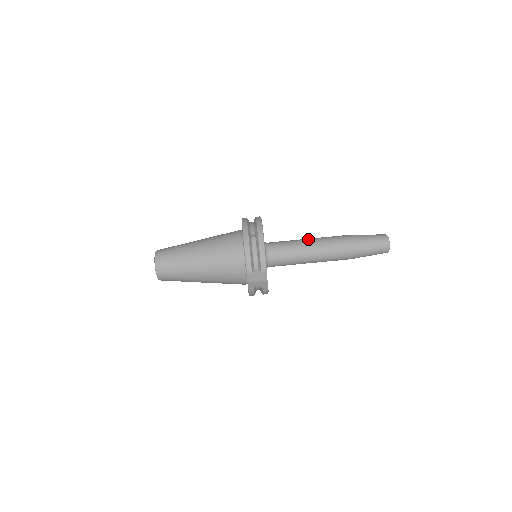
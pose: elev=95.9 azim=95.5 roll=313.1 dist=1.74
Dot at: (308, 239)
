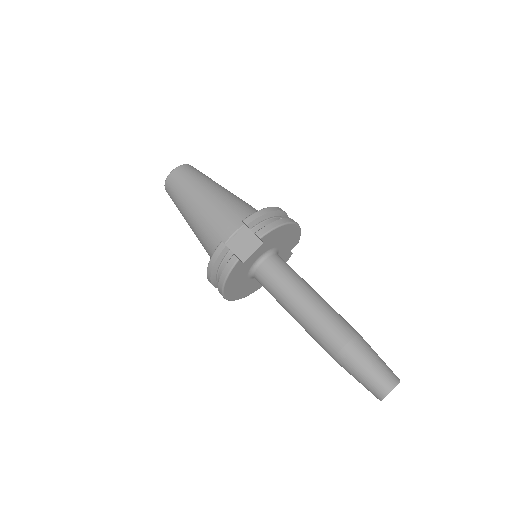
Dot at: occluded
